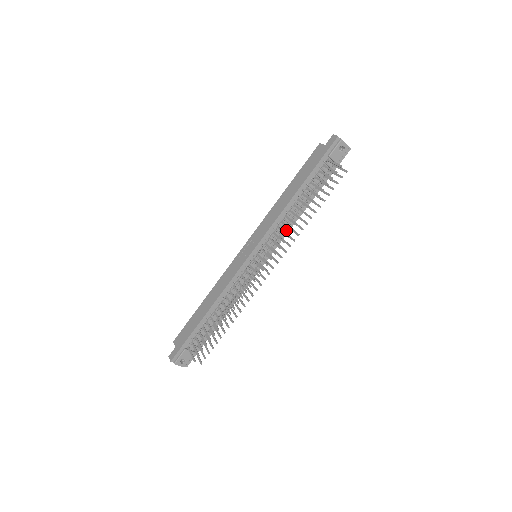
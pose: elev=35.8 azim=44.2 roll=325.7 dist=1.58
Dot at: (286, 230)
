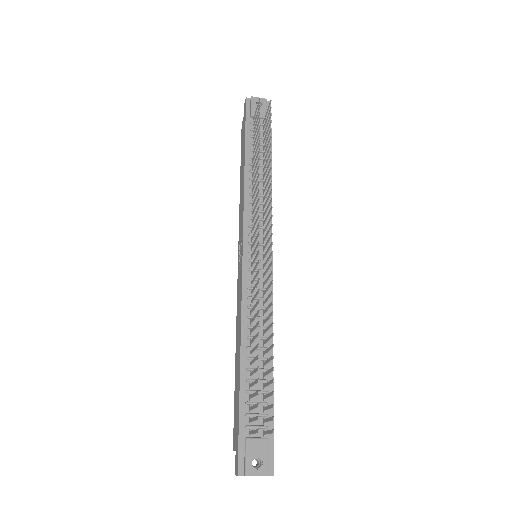
Dot at: occluded
